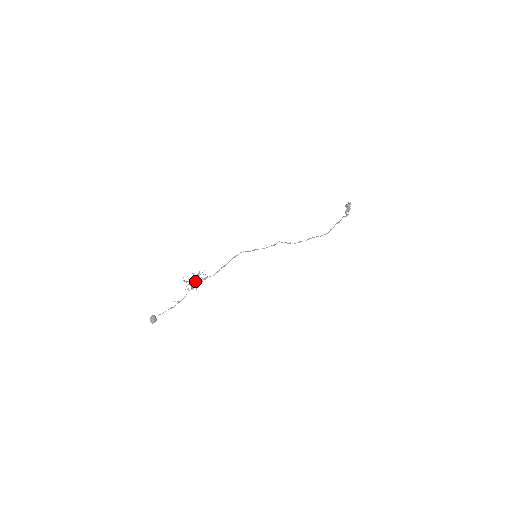
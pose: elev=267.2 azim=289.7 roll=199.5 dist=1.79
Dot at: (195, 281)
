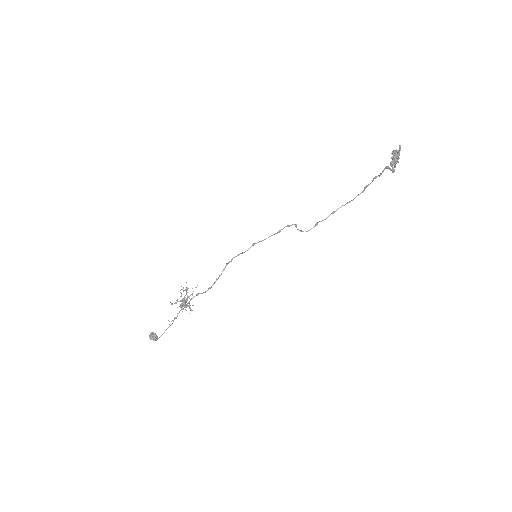
Dot at: occluded
